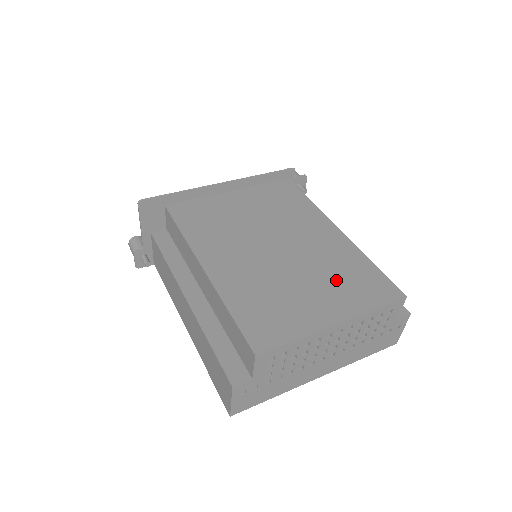
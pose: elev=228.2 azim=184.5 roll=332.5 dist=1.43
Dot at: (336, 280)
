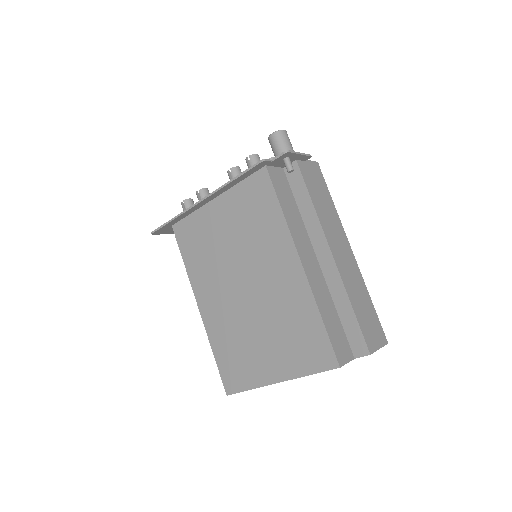
Dot at: (285, 336)
